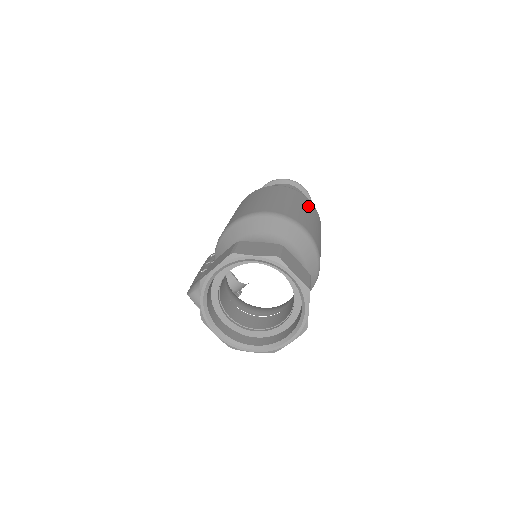
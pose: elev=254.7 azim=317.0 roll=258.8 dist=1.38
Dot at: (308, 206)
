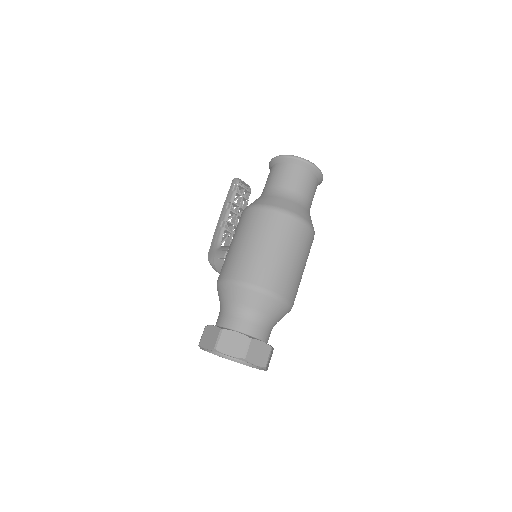
Dot at: (297, 241)
